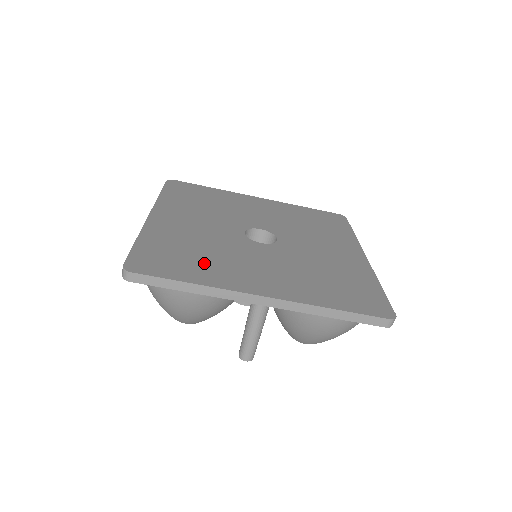
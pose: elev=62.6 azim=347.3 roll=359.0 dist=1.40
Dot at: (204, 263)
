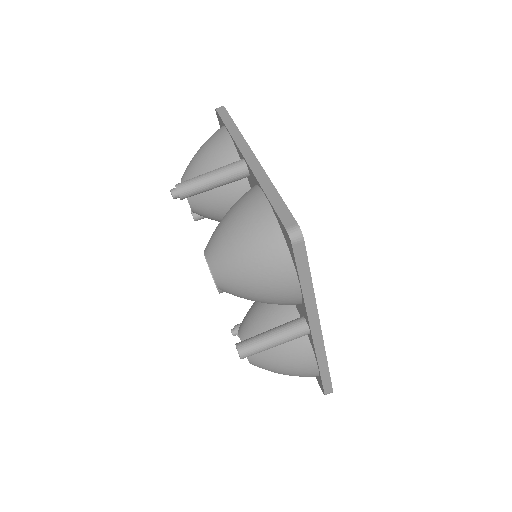
Dot at: occluded
